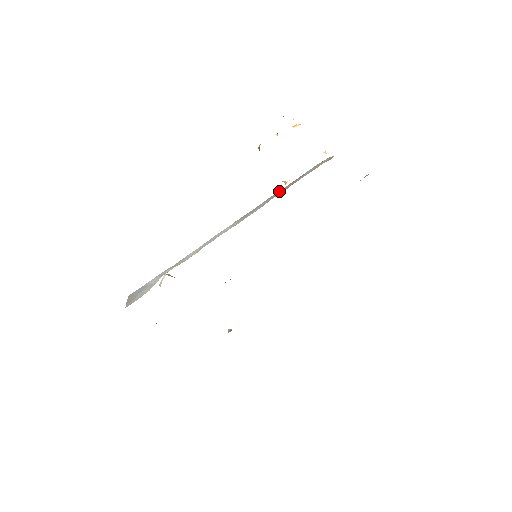
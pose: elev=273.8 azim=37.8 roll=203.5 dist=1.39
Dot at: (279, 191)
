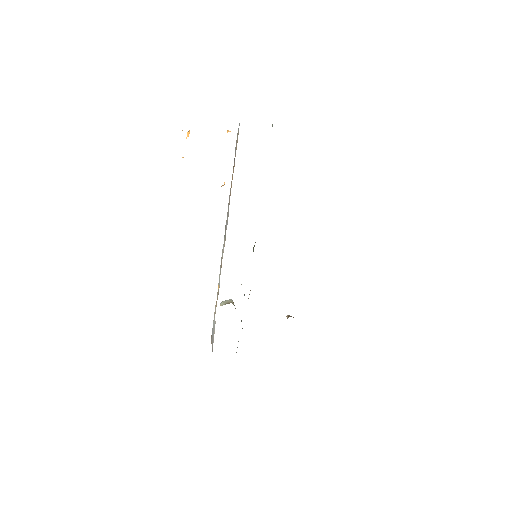
Dot at: (230, 188)
